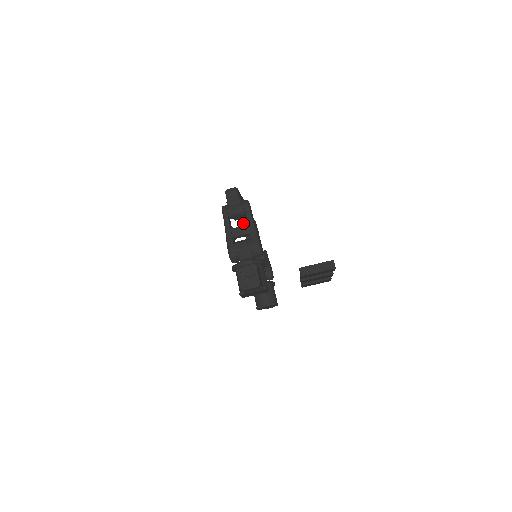
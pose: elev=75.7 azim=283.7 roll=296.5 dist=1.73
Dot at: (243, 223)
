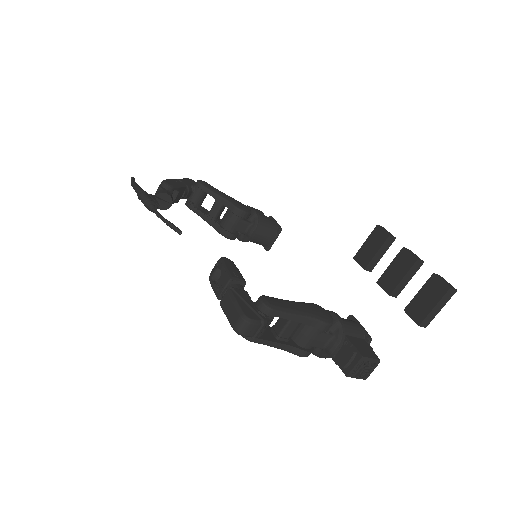
Dot at: occluded
